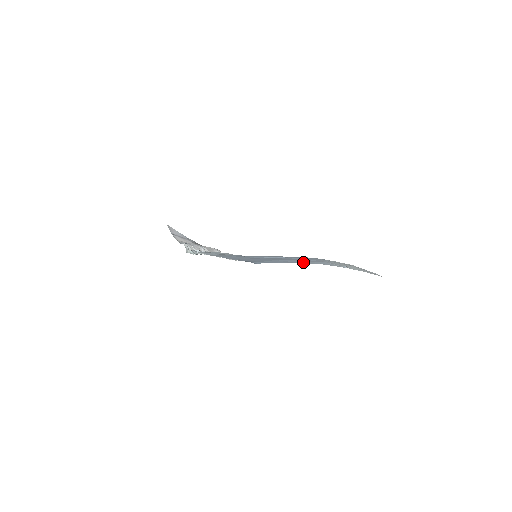
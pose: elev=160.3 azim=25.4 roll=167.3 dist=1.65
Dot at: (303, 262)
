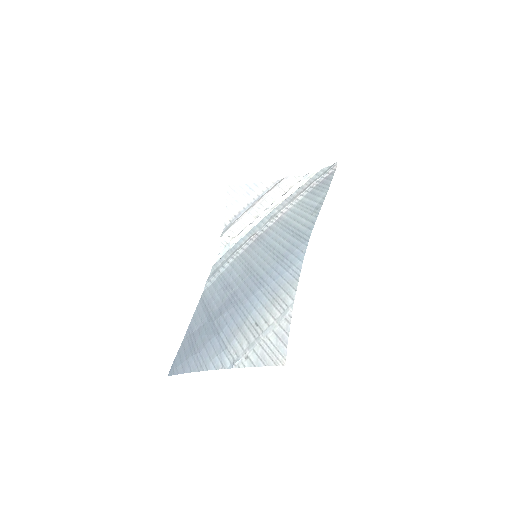
Dot at: (199, 366)
